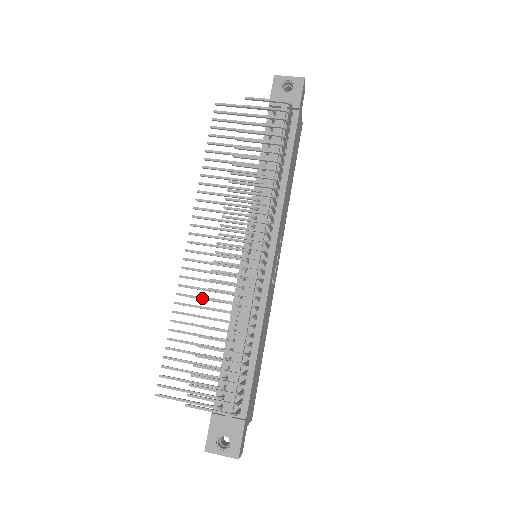
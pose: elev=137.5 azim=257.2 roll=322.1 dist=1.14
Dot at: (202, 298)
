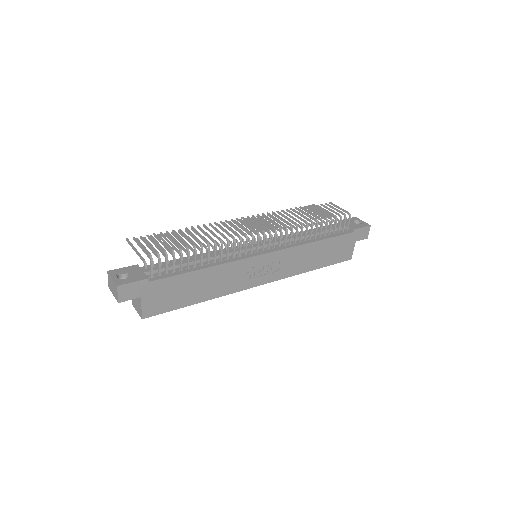
Dot at: (207, 233)
